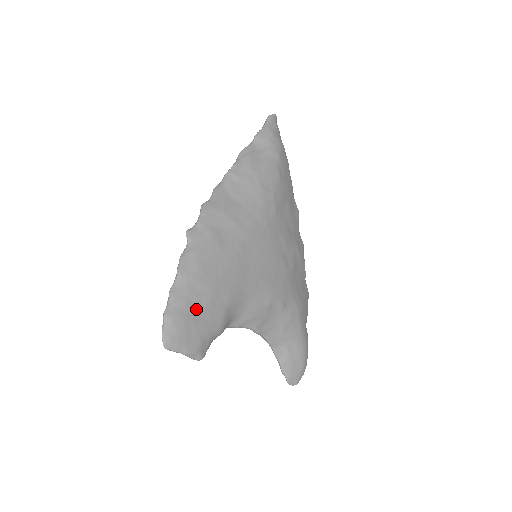
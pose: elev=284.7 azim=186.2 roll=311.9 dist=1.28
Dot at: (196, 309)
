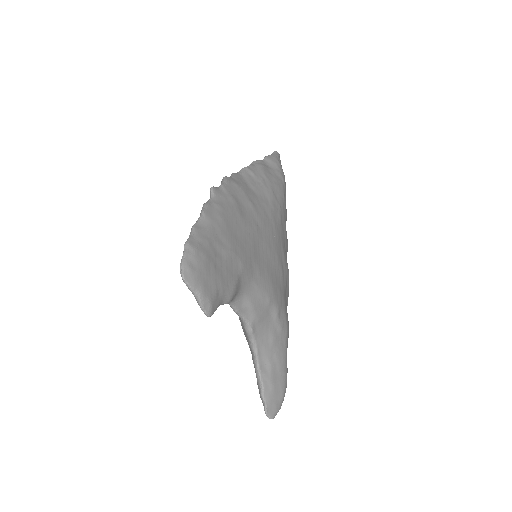
Dot at: (217, 255)
